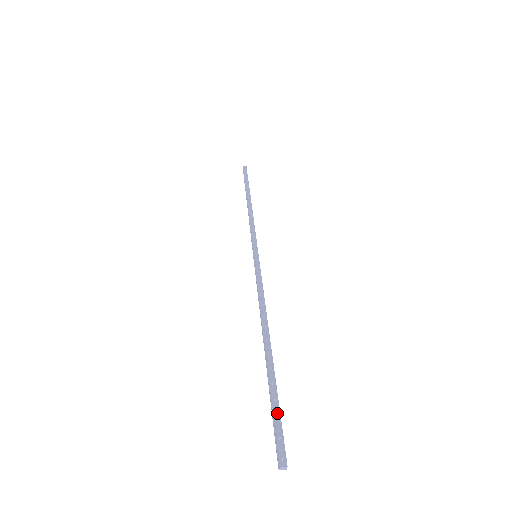
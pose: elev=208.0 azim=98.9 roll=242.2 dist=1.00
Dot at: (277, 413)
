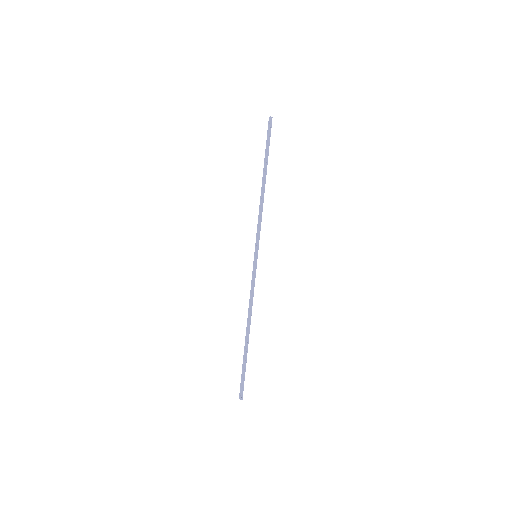
Dot at: (244, 376)
